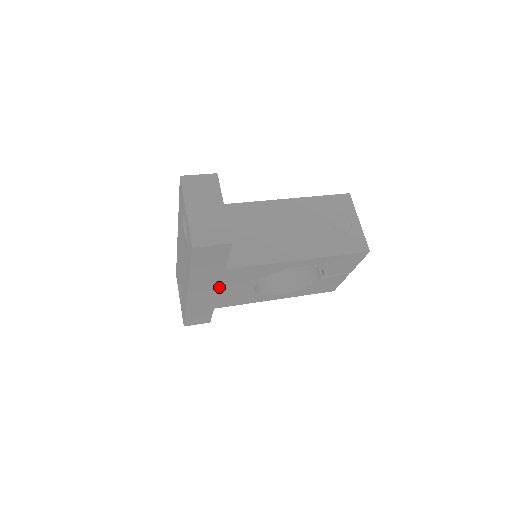
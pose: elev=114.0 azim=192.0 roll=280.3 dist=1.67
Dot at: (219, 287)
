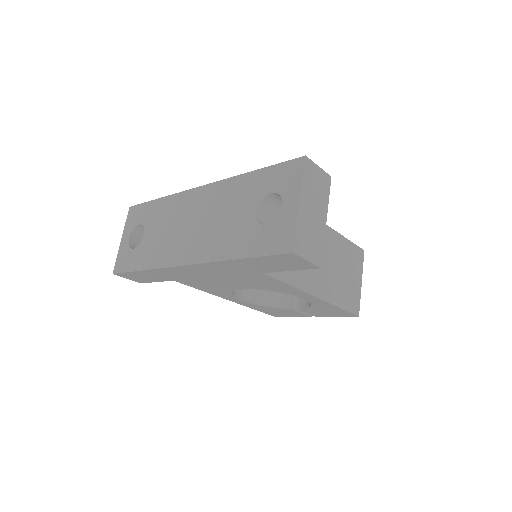
Dot at: (222, 276)
